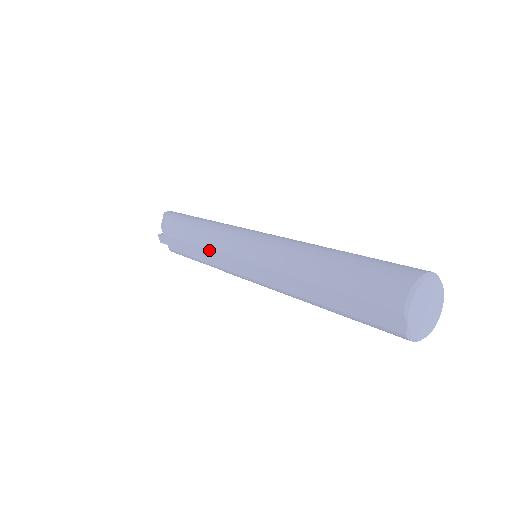
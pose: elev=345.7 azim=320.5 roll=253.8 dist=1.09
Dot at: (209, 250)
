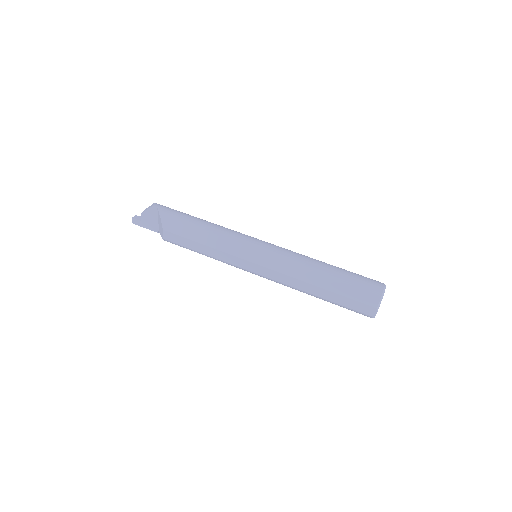
Dot at: (221, 251)
